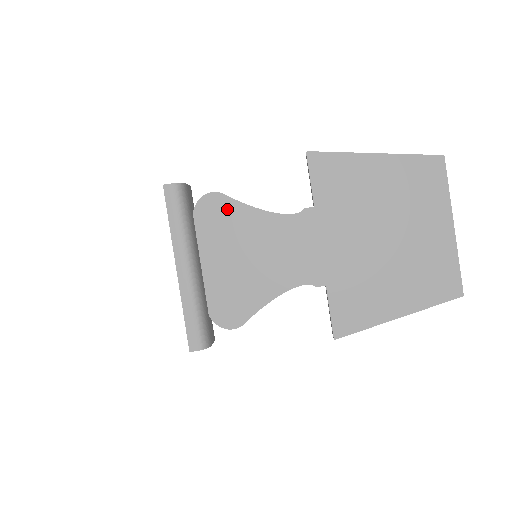
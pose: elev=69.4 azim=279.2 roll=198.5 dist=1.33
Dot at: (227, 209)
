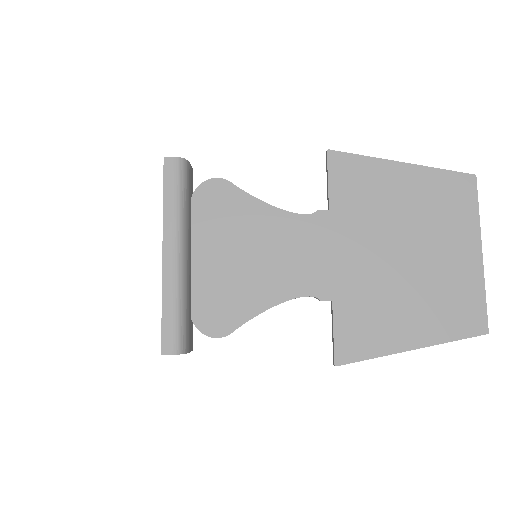
Dot at: (231, 198)
